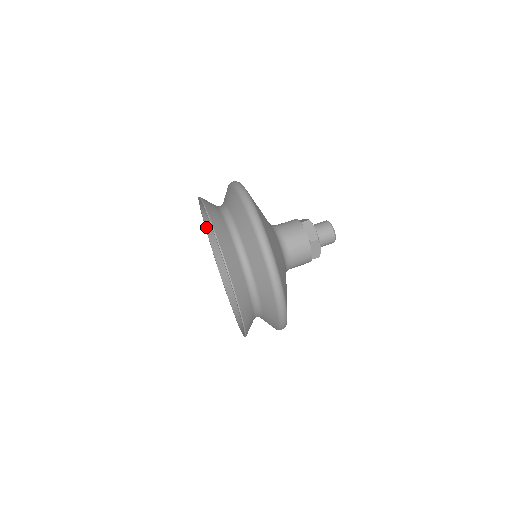
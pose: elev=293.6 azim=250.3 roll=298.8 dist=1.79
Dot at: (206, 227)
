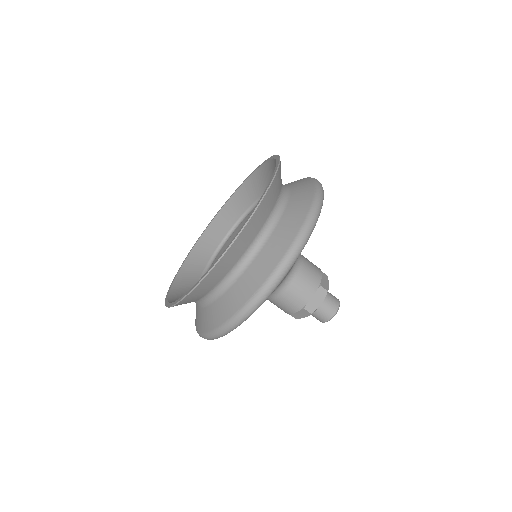
Dot at: (259, 168)
